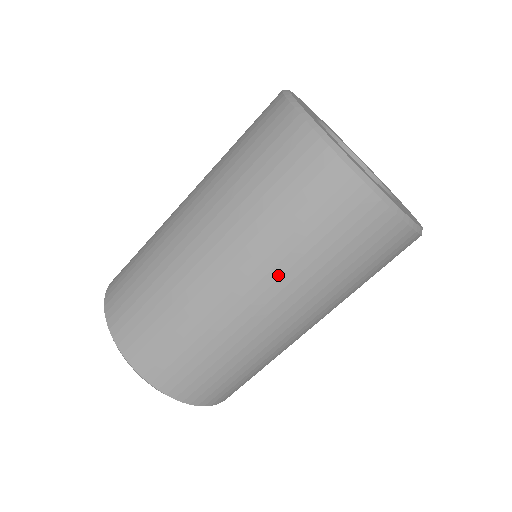
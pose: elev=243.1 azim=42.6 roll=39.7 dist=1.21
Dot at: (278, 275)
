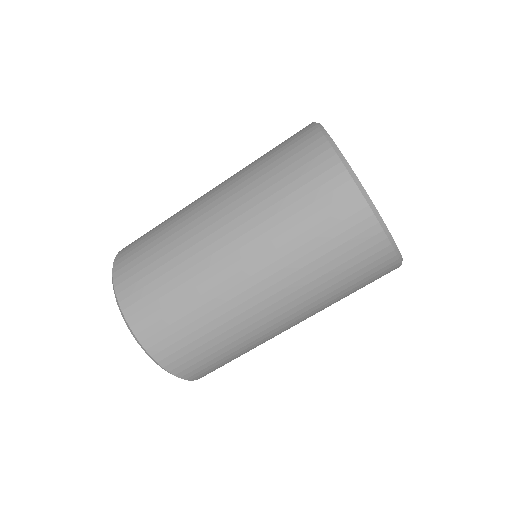
Dot at: (285, 275)
